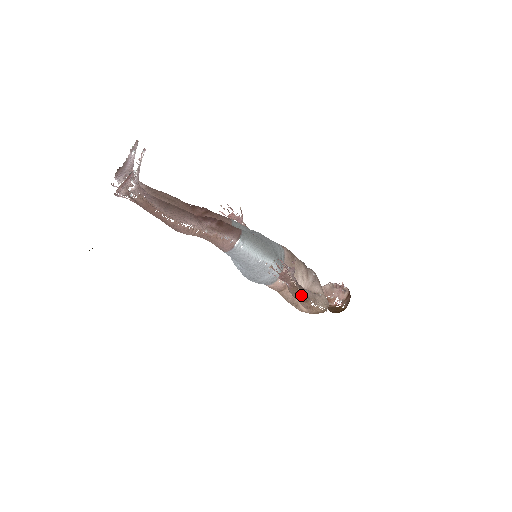
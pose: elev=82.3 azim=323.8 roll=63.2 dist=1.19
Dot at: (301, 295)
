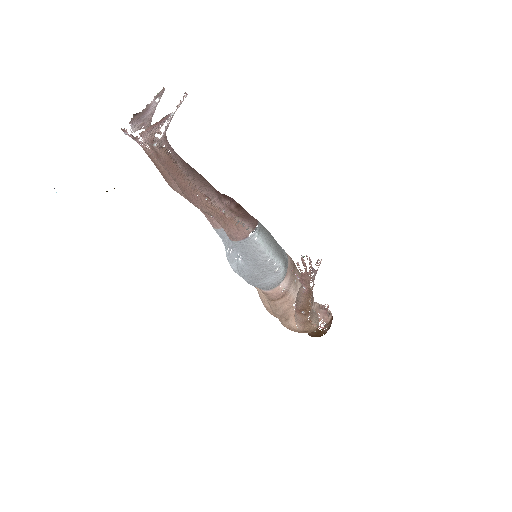
Dot at: occluded
